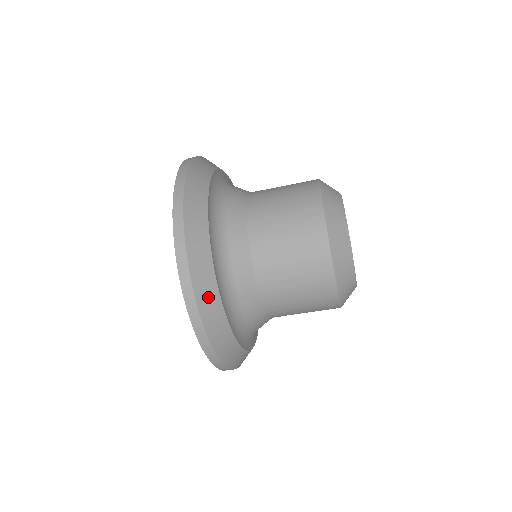
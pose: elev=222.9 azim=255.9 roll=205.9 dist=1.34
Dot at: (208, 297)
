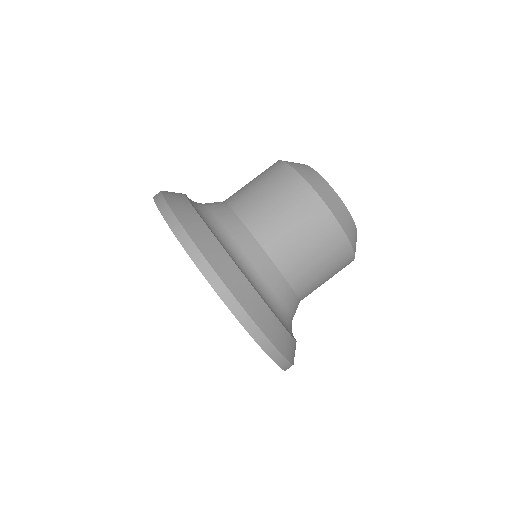
Dot at: (210, 246)
